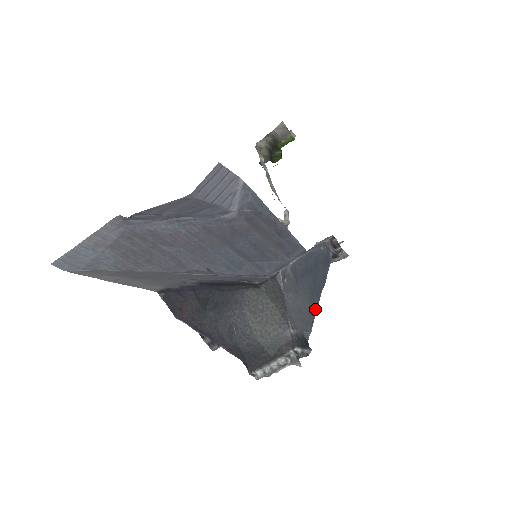
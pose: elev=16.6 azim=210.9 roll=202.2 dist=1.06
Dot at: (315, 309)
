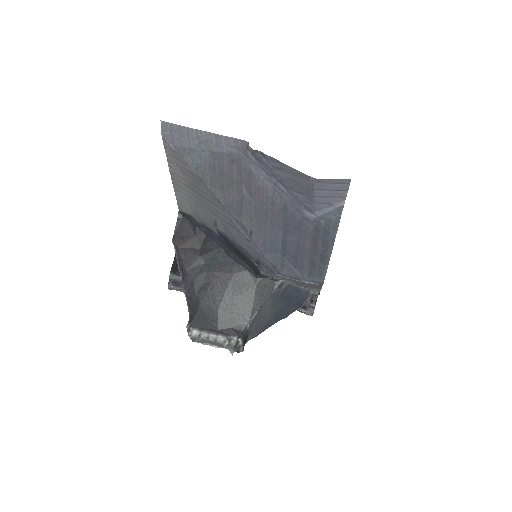
Dot at: (267, 327)
